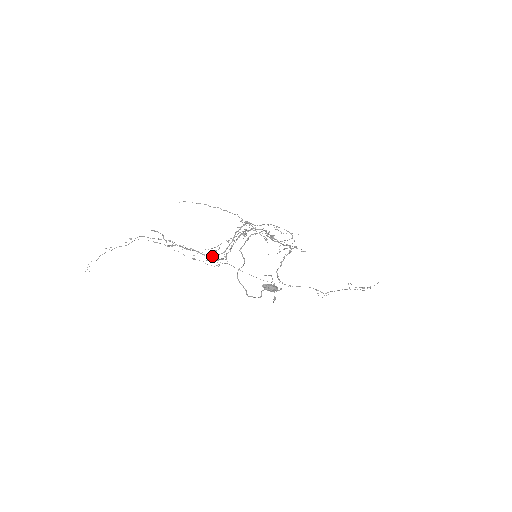
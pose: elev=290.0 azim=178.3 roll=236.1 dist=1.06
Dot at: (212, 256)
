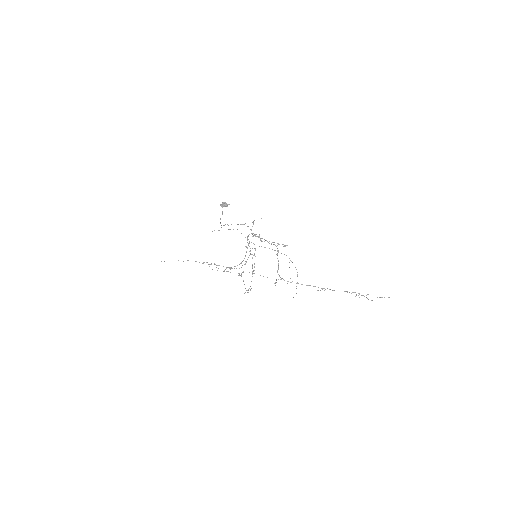
Dot at: occluded
